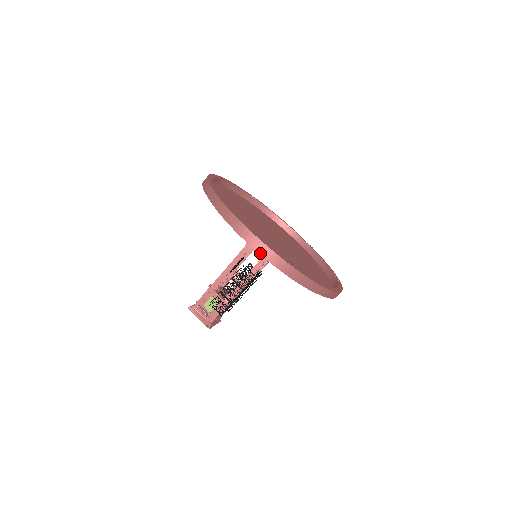
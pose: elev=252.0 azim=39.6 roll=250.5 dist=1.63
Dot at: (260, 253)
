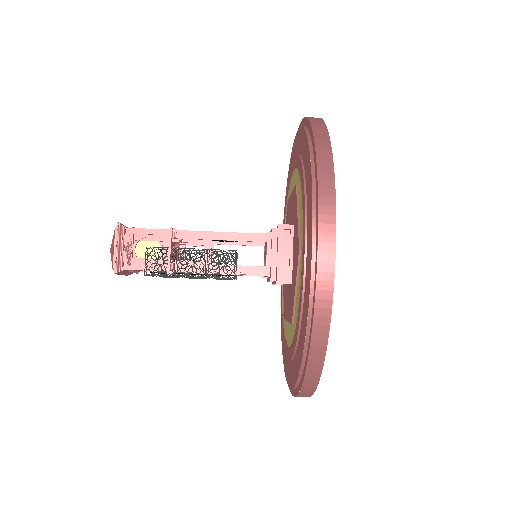
Dot at: (317, 271)
